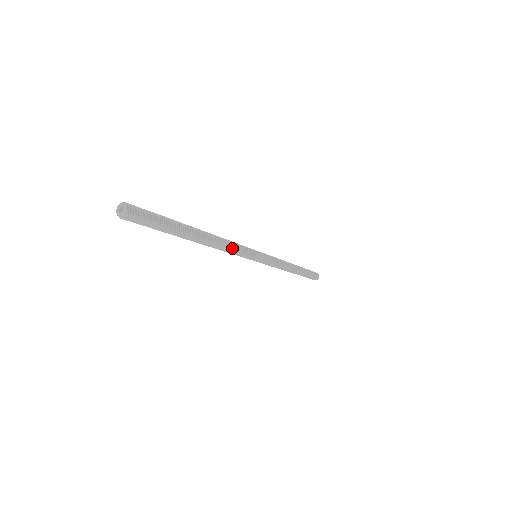
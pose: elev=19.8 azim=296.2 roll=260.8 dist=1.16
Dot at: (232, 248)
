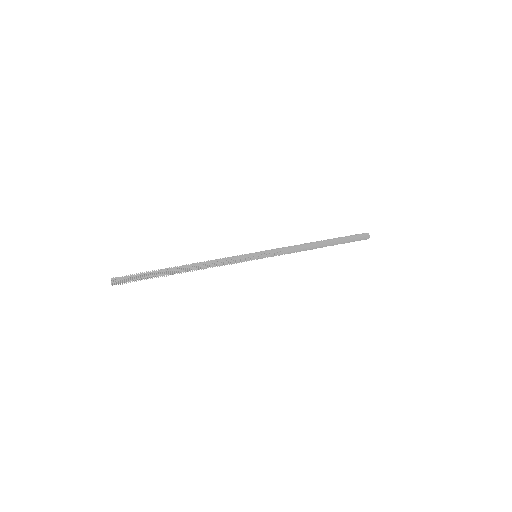
Dot at: (218, 262)
